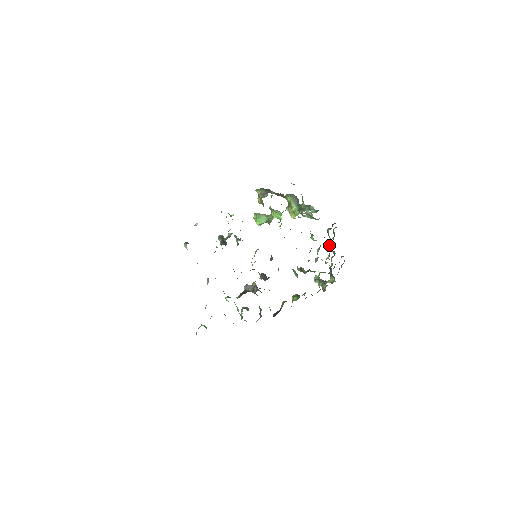
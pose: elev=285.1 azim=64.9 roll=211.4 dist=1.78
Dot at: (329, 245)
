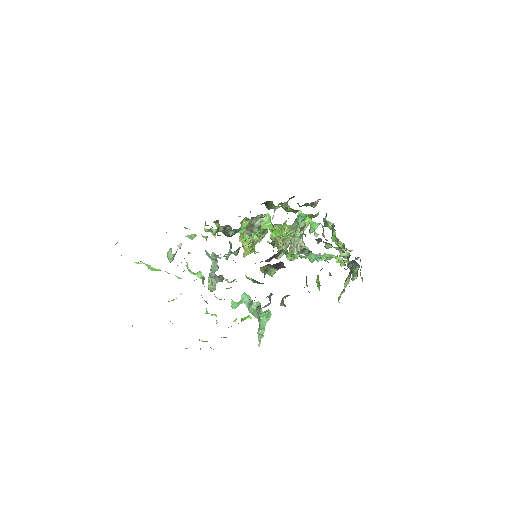
Dot at: (333, 233)
